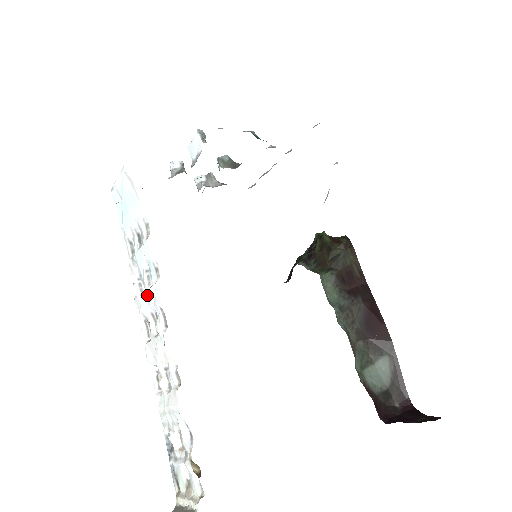
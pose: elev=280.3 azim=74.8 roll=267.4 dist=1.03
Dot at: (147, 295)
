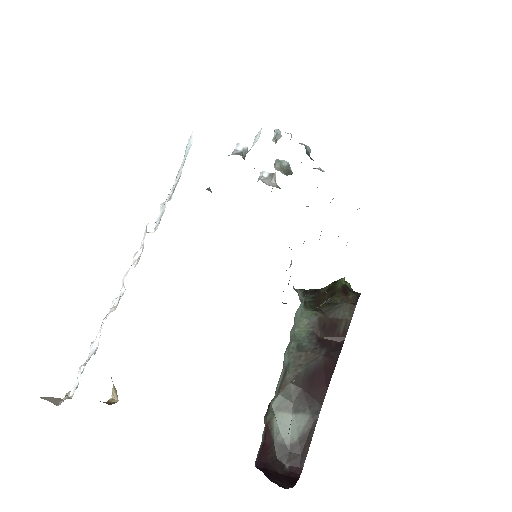
Dot at: (146, 230)
